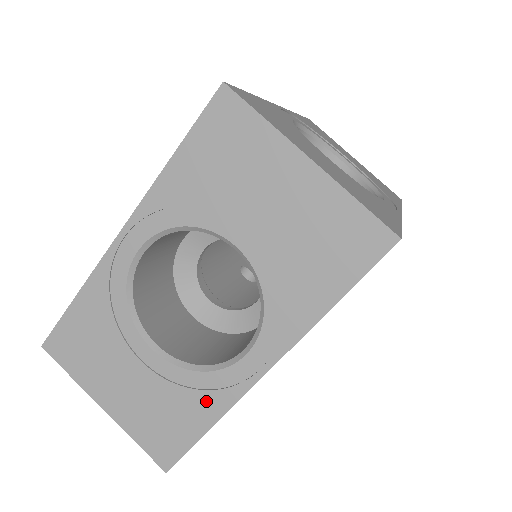
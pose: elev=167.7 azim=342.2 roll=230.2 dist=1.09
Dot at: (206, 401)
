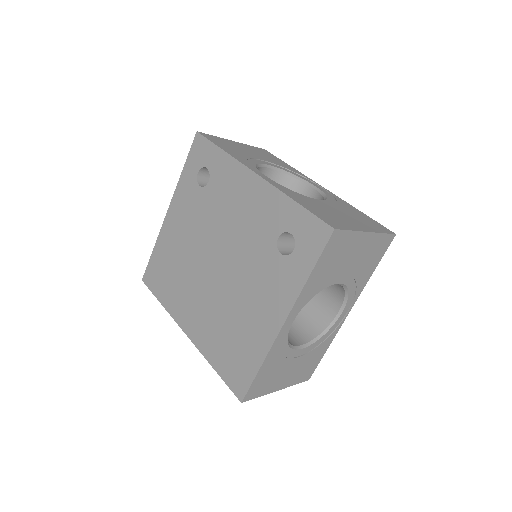
Dot at: (326, 343)
